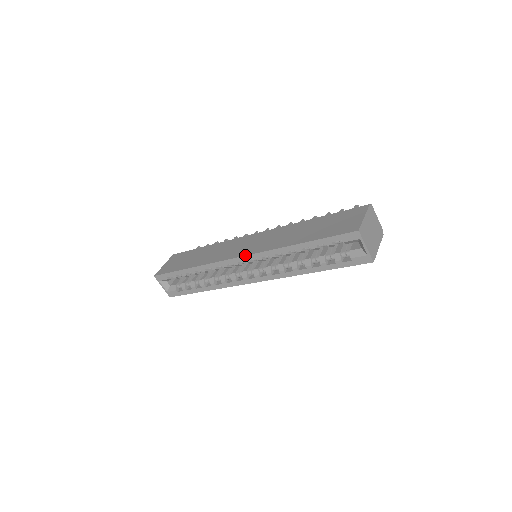
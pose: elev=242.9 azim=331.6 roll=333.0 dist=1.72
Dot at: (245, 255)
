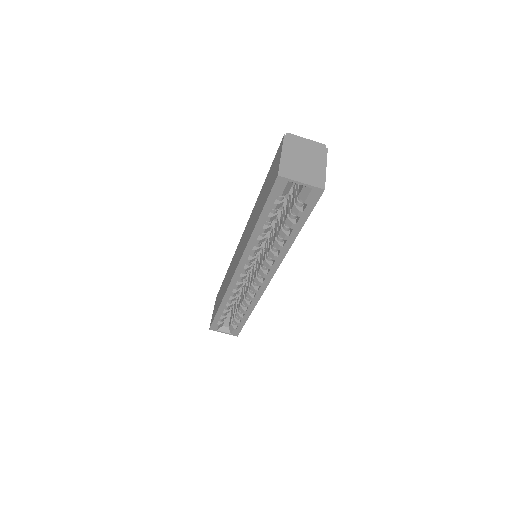
Dot at: (236, 267)
